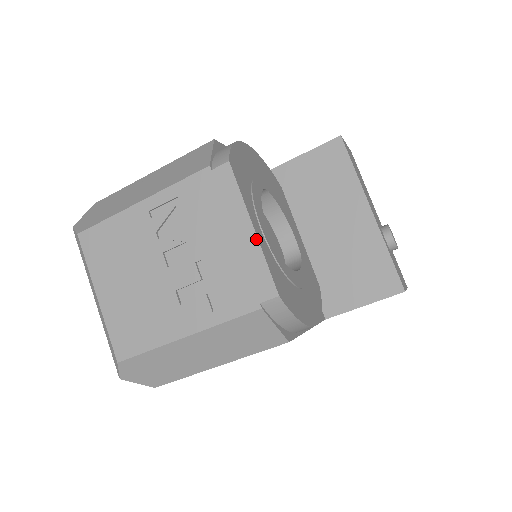
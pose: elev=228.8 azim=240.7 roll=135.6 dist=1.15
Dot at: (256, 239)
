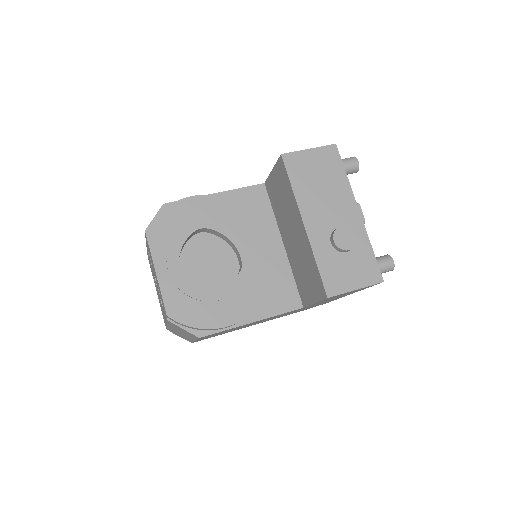
Dot at: (157, 280)
